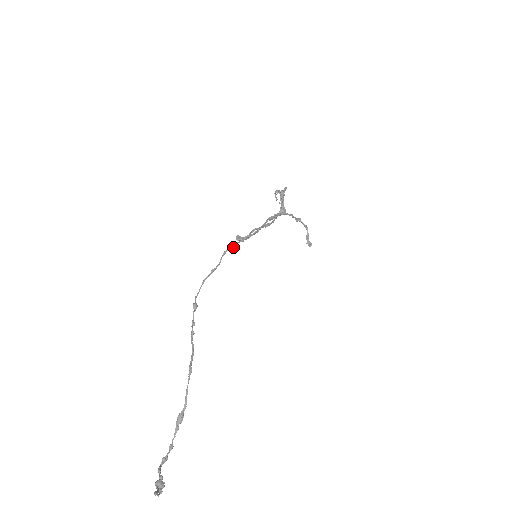
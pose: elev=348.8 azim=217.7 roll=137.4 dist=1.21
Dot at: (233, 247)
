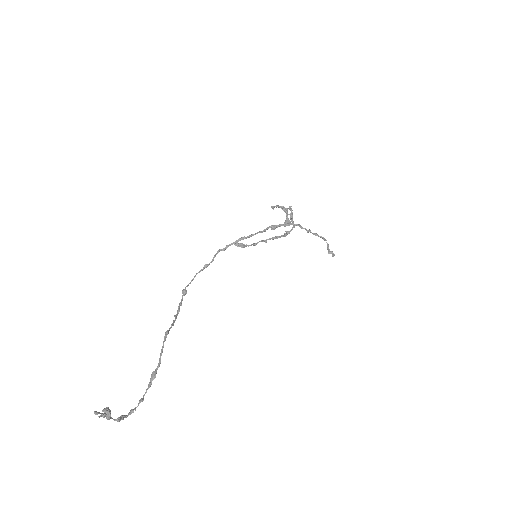
Dot at: (227, 247)
